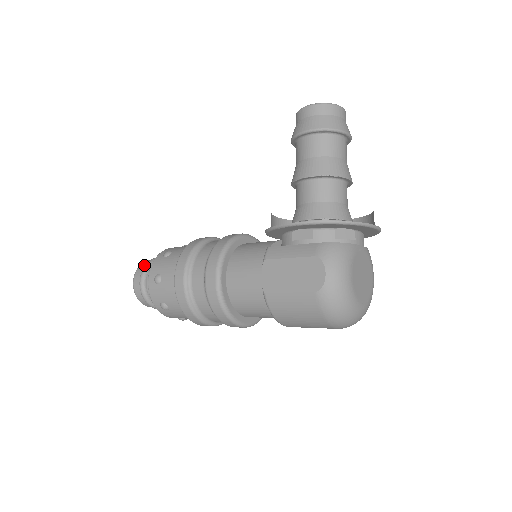
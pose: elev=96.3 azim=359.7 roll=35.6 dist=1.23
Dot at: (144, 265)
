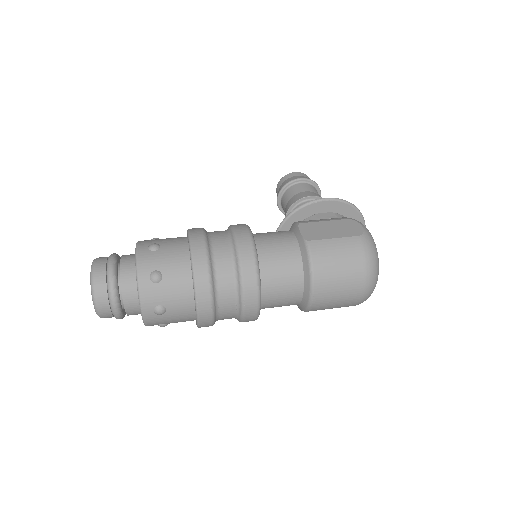
Dot at: occluded
